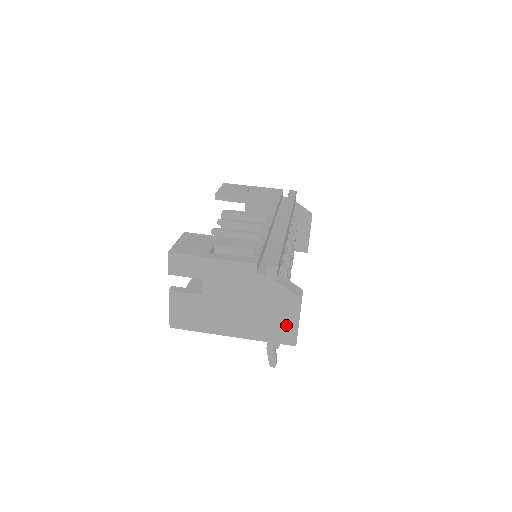
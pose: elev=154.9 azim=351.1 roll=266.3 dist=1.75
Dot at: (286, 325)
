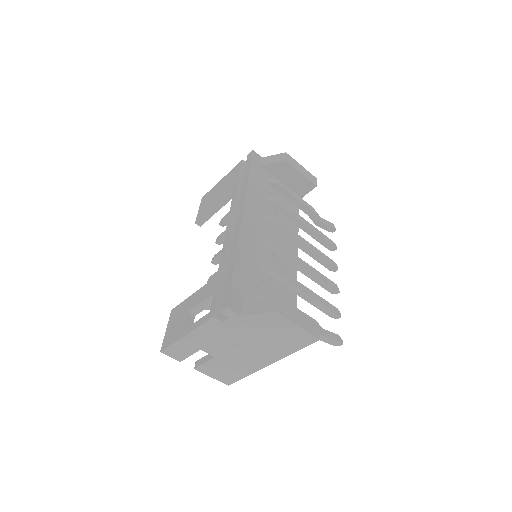
Dot at: (292, 333)
